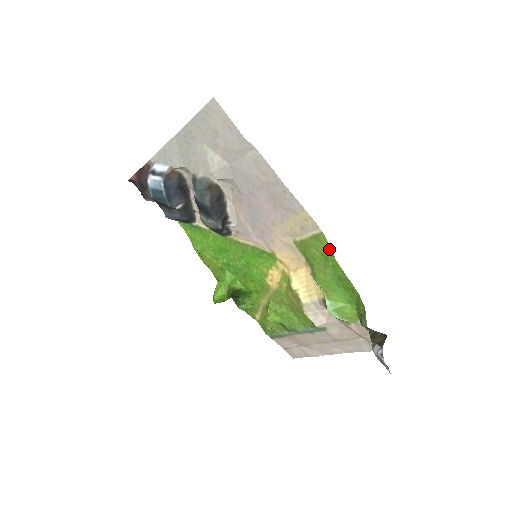
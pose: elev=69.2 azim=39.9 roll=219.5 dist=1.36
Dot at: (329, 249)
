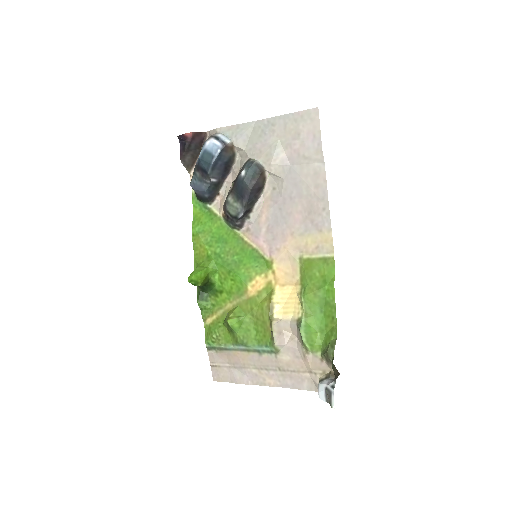
Dot at: (332, 274)
